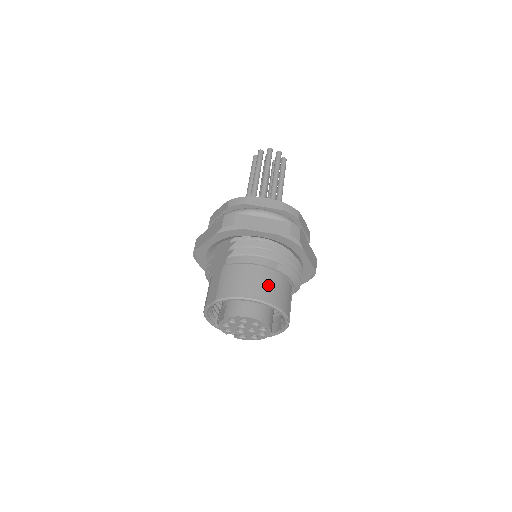
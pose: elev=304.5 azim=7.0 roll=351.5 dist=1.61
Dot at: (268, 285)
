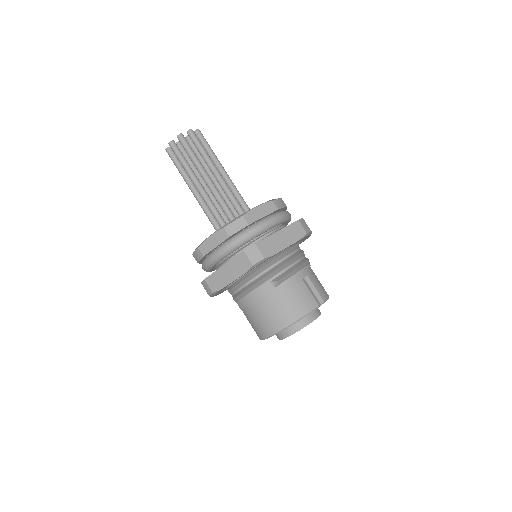
Dot at: (279, 309)
